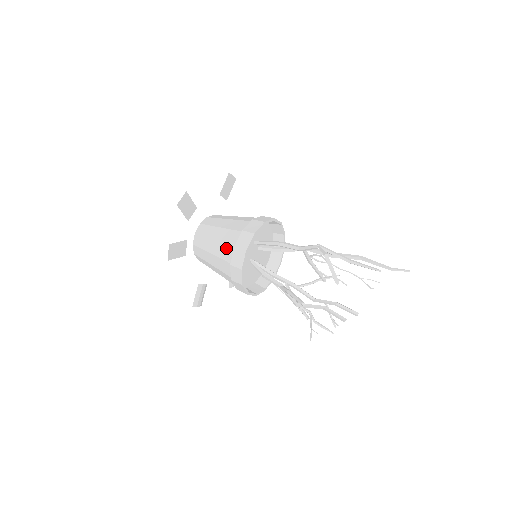
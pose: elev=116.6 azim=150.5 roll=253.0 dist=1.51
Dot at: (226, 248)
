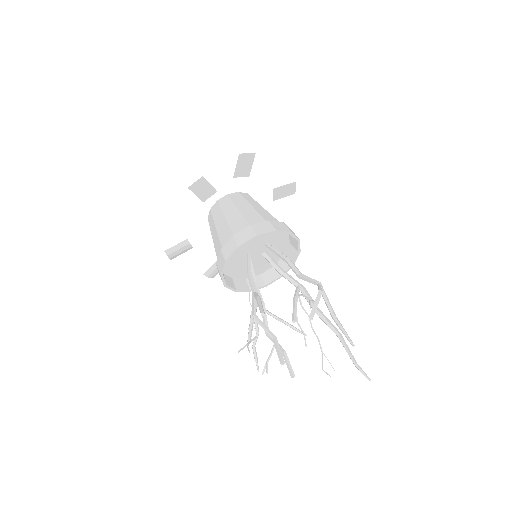
Dot at: (242, 222)
